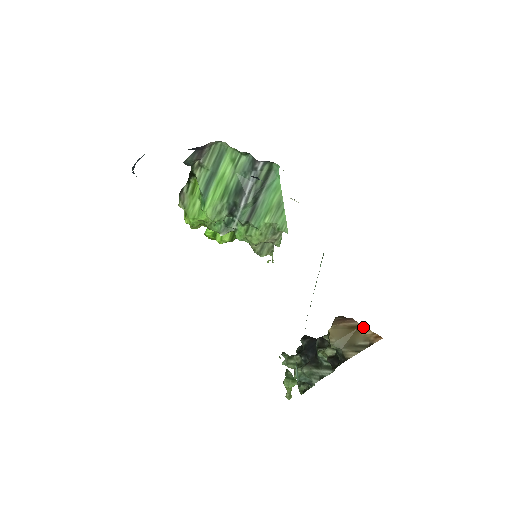
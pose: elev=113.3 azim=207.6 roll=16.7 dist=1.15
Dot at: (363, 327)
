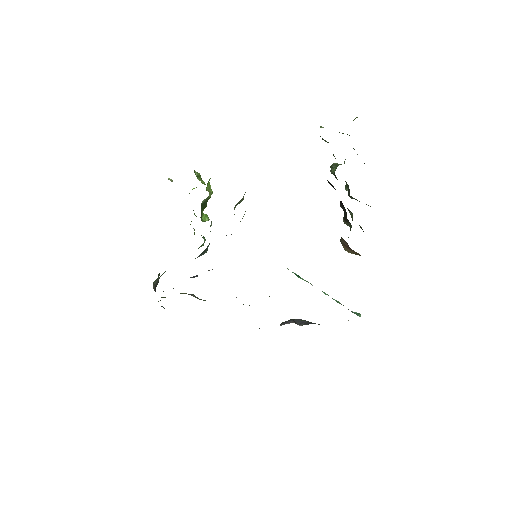
Dot at: occluded
